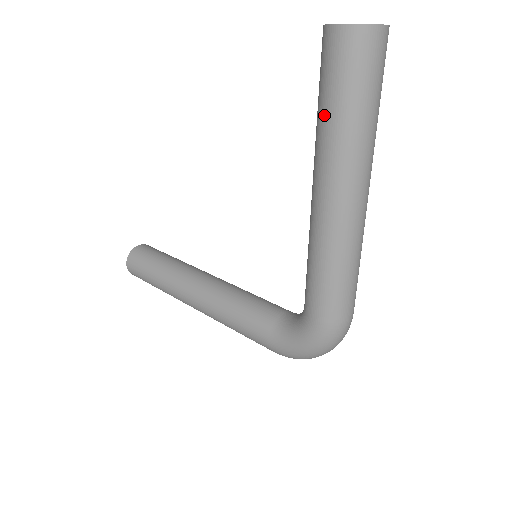
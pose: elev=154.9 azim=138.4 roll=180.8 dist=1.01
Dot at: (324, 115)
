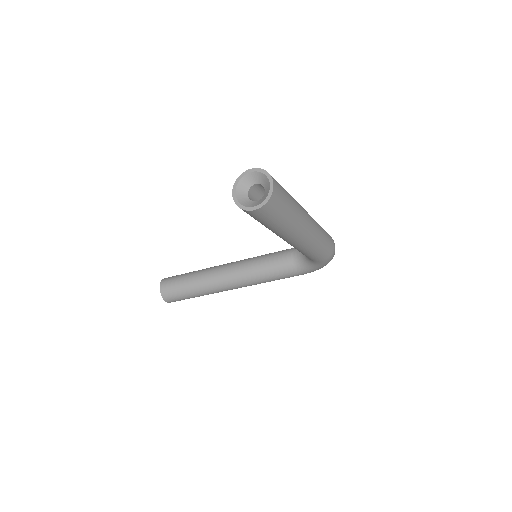
Dot at: (271, 228)
